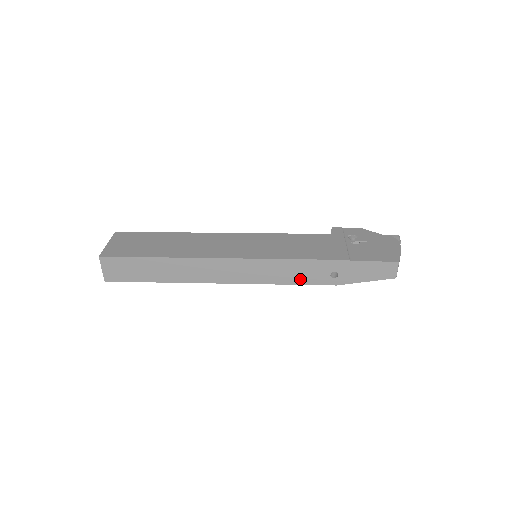
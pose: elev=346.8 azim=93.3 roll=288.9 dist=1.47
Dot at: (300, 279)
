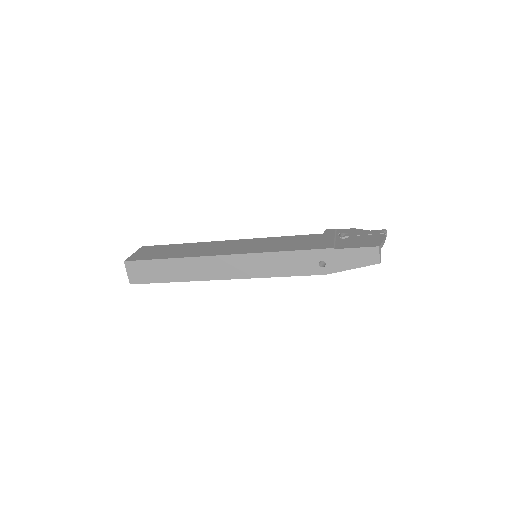
Dot at: (292, 271)
